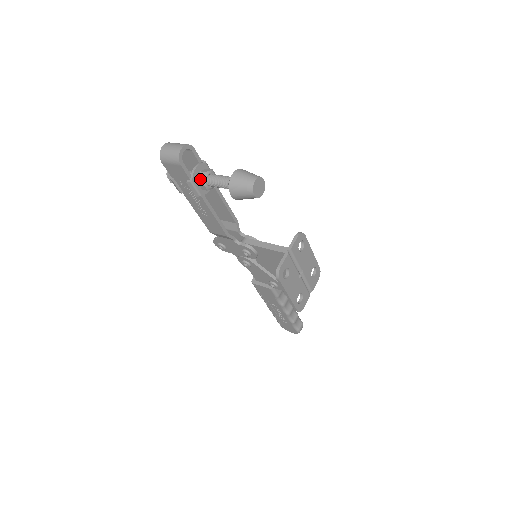
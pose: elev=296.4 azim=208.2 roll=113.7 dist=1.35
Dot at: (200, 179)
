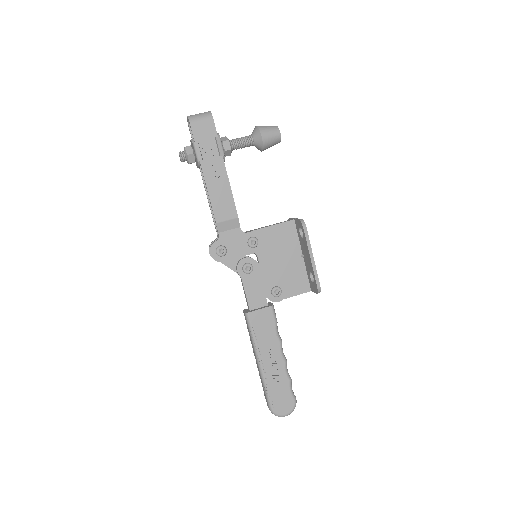
Dot at: (224, 139)
